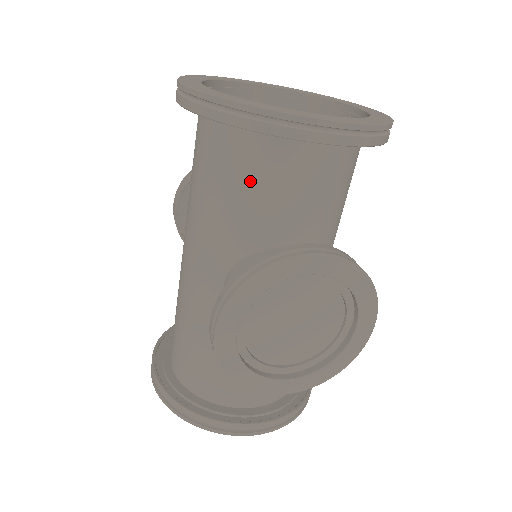
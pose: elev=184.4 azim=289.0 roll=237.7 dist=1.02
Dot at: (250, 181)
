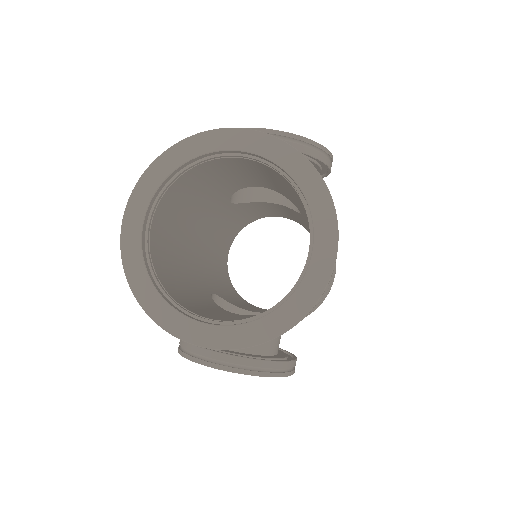
Dot at: occluded
